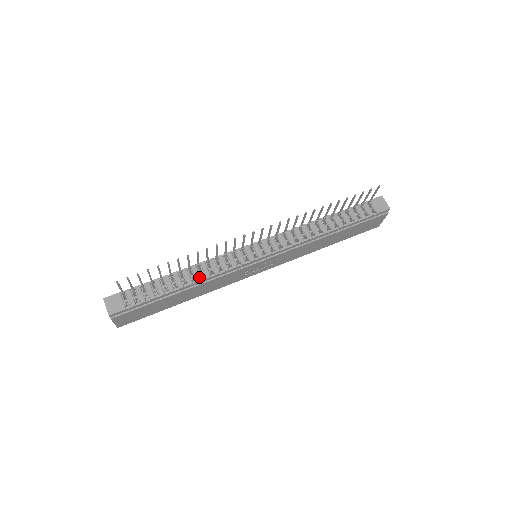
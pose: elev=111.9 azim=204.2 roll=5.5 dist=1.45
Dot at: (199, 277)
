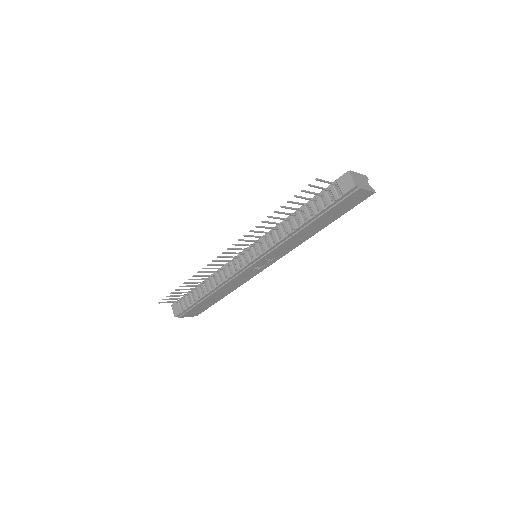
Dot at: (214, 285)
